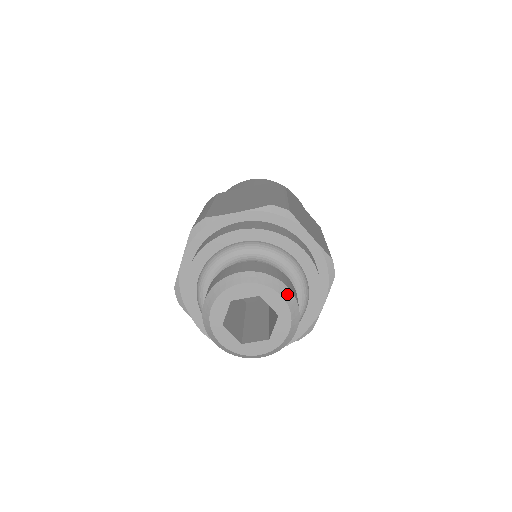
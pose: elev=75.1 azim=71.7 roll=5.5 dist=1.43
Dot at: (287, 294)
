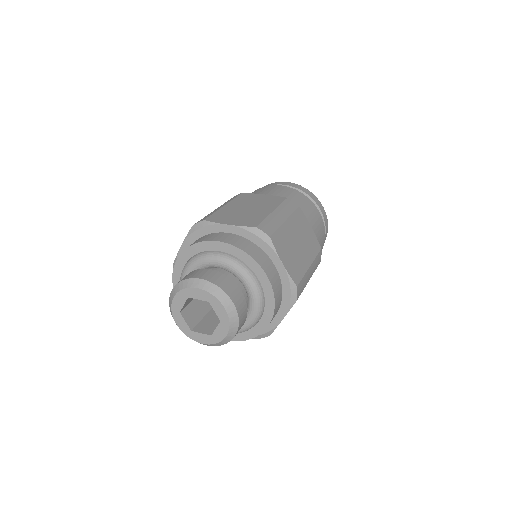
Dot at: (202, 284)
